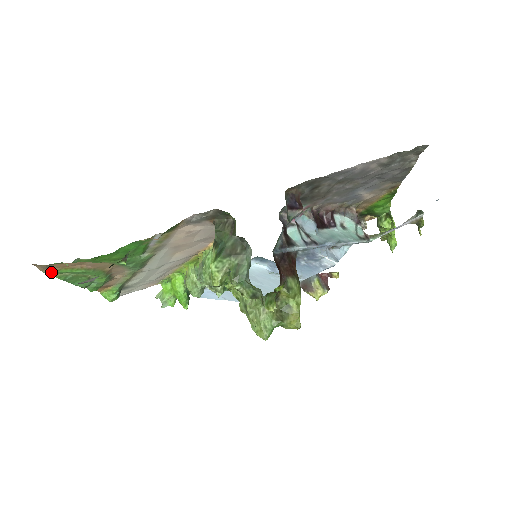
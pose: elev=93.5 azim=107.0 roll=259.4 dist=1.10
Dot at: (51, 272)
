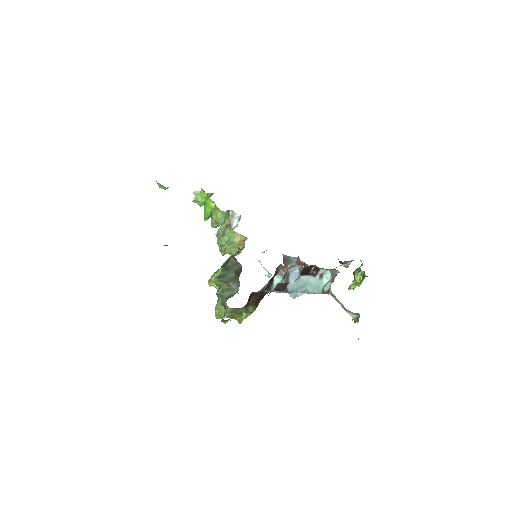
Dot at: occluded
